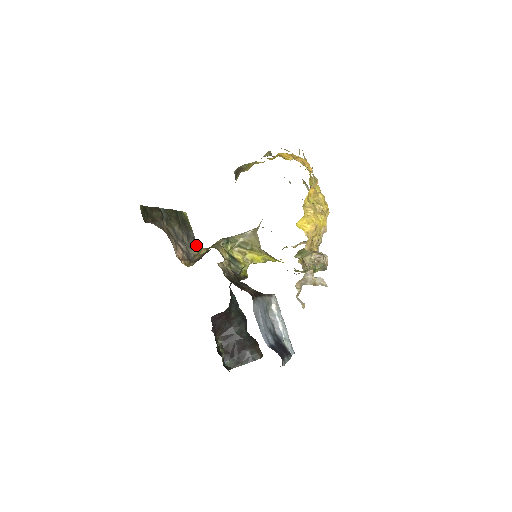
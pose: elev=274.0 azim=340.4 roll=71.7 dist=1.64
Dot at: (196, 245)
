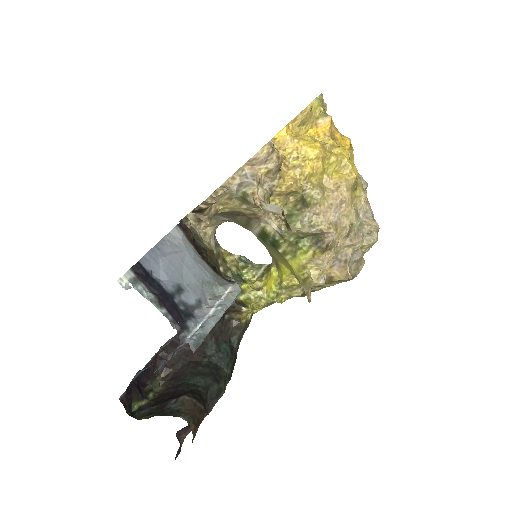
Dot at: occluded
